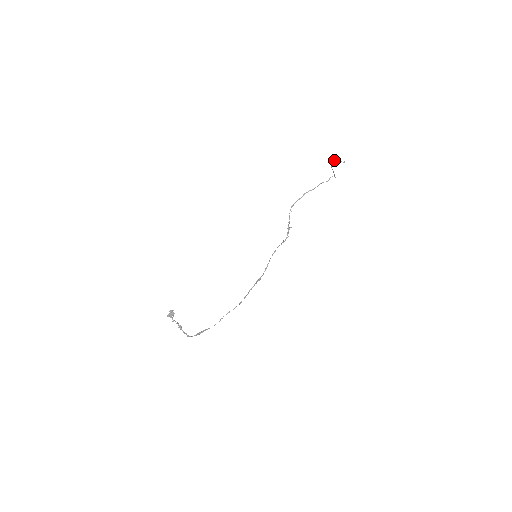
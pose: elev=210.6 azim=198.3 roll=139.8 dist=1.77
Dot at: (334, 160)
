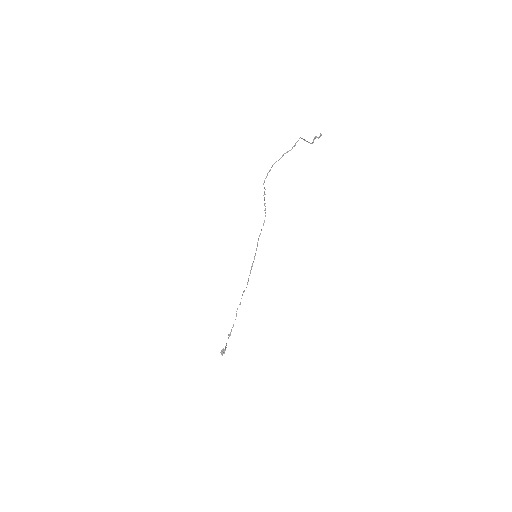
Dot at: (314, 138)
